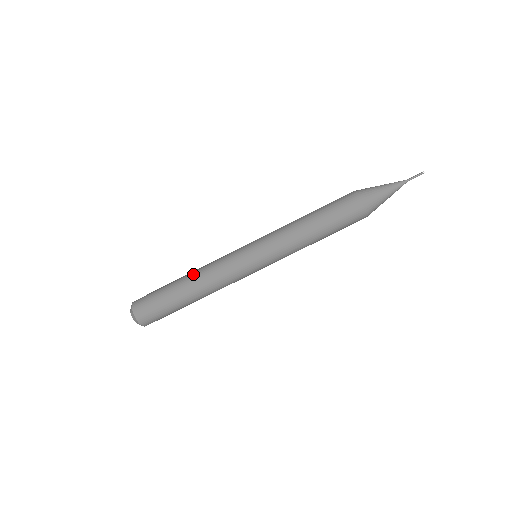
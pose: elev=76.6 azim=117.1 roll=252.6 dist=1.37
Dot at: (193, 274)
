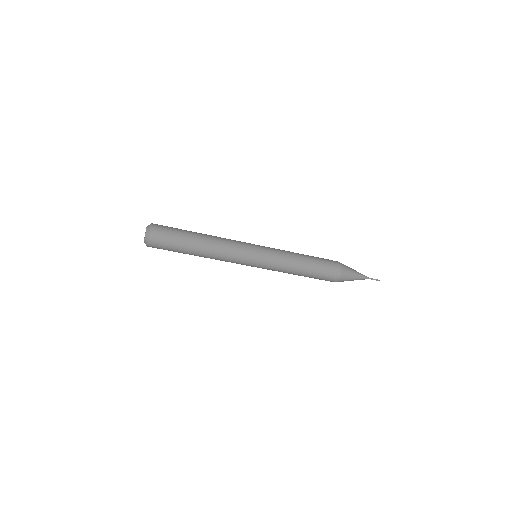
Dot at: (210, 240)
